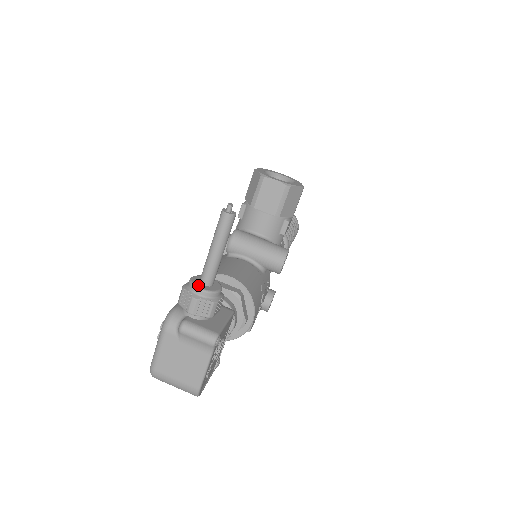
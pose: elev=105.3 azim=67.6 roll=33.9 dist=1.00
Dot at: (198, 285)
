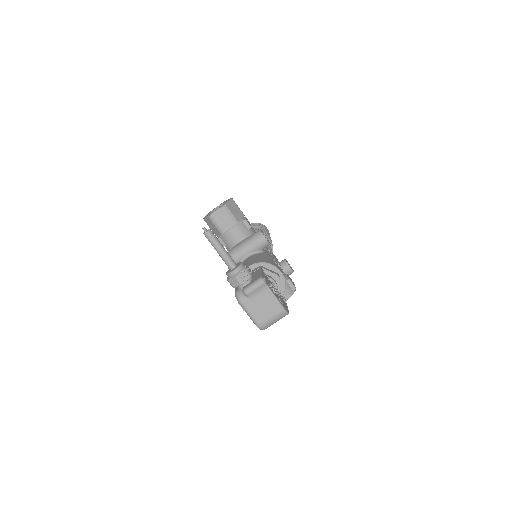
Dot at: (231, 271)
